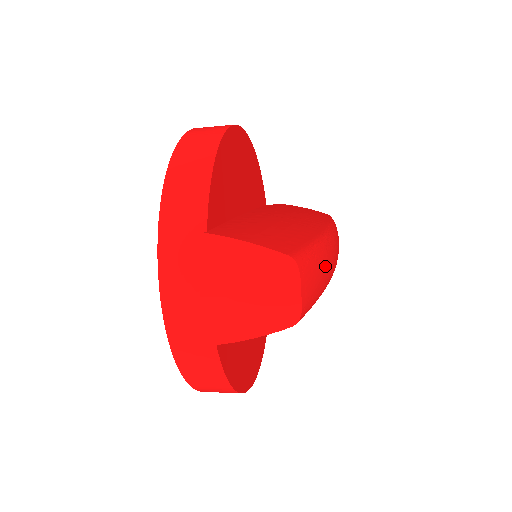
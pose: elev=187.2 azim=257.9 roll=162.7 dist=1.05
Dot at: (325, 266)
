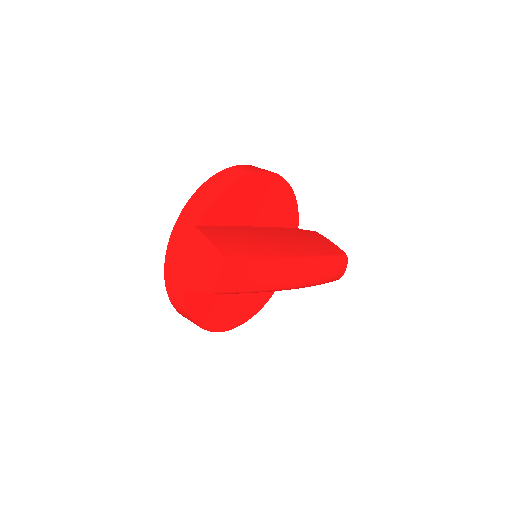
Dot at: (263, 275)
